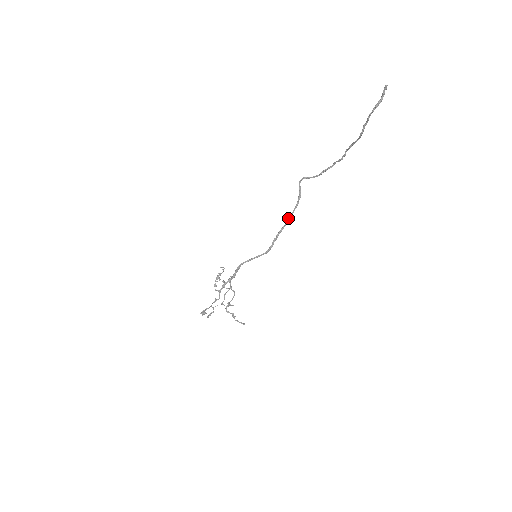
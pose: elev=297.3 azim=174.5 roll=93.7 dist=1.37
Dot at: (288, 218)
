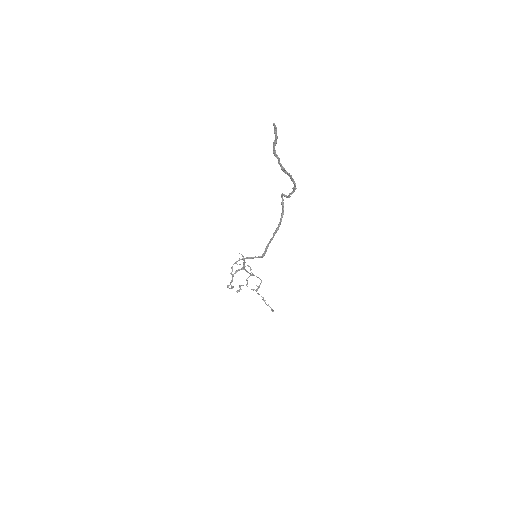
Dot at: (275, 230)
